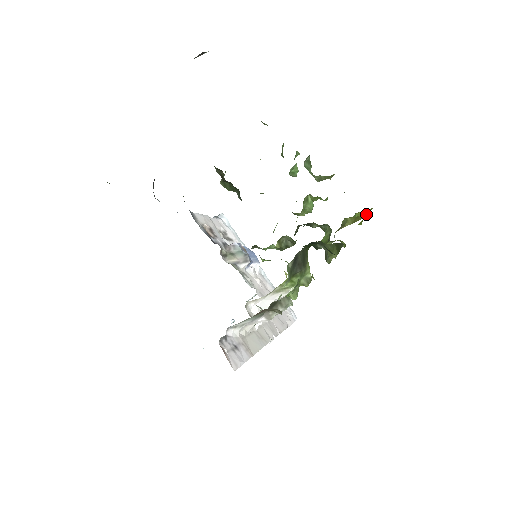
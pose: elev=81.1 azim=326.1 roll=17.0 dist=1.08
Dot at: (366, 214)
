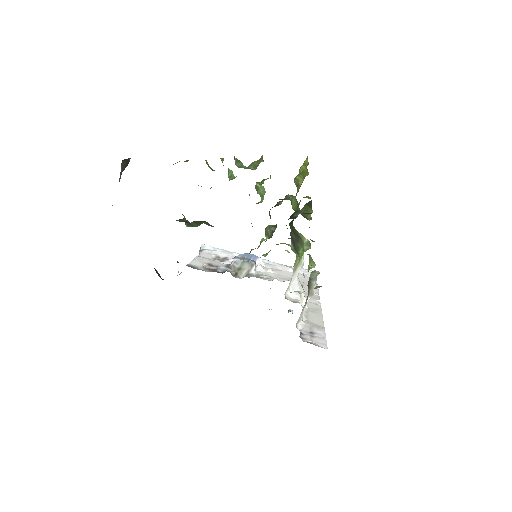
Dot at: (307, 165)
